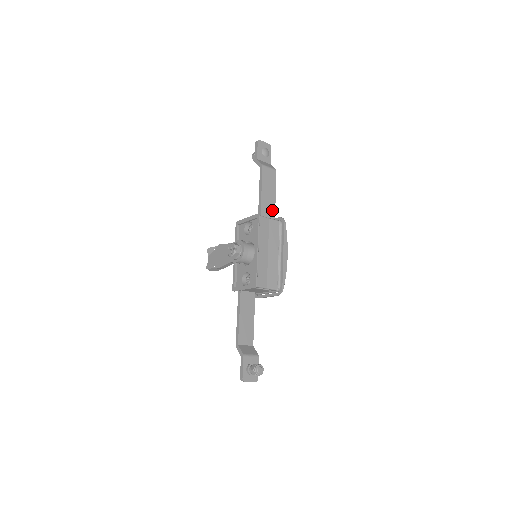
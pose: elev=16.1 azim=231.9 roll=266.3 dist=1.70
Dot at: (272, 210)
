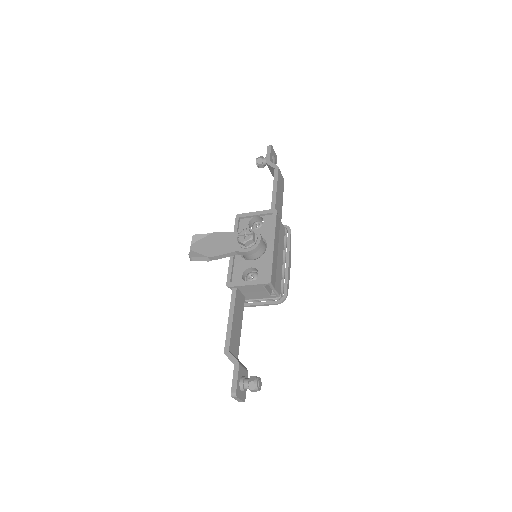
Dot at: (280, 214)
